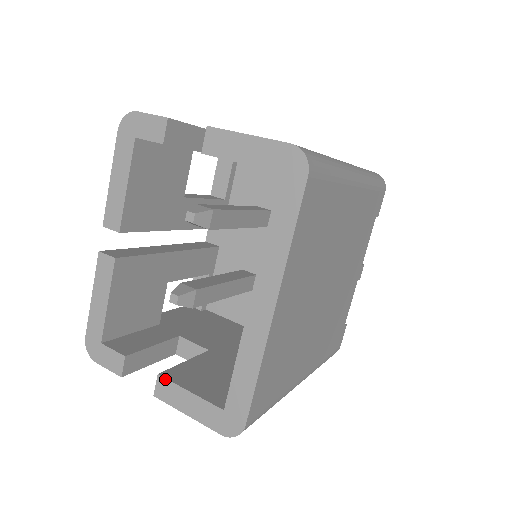
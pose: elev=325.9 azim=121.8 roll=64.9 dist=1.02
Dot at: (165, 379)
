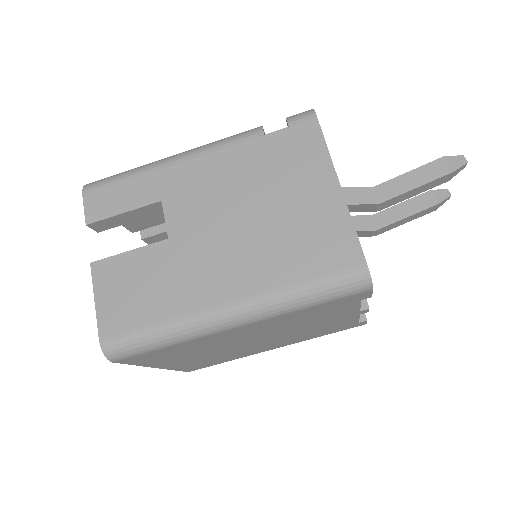
Dot at: occluded
